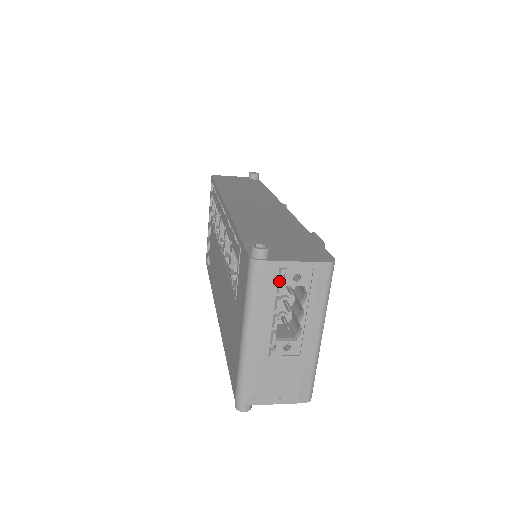
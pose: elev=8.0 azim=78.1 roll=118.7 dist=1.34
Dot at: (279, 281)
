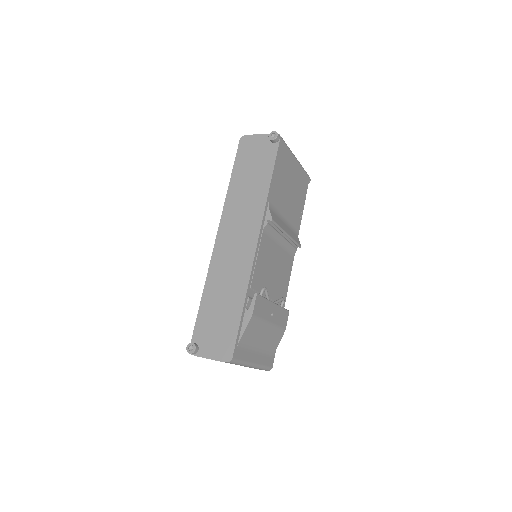
Dot at: occluded
